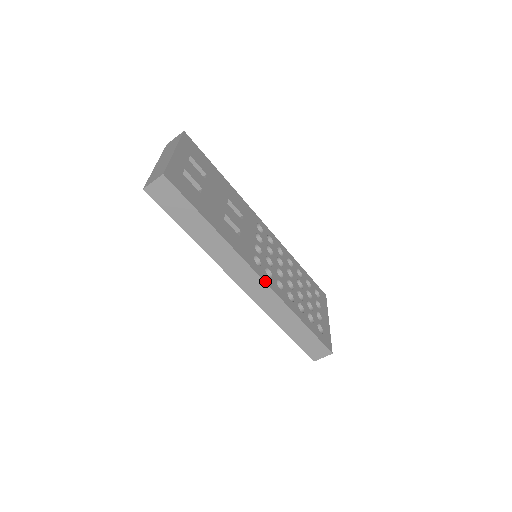
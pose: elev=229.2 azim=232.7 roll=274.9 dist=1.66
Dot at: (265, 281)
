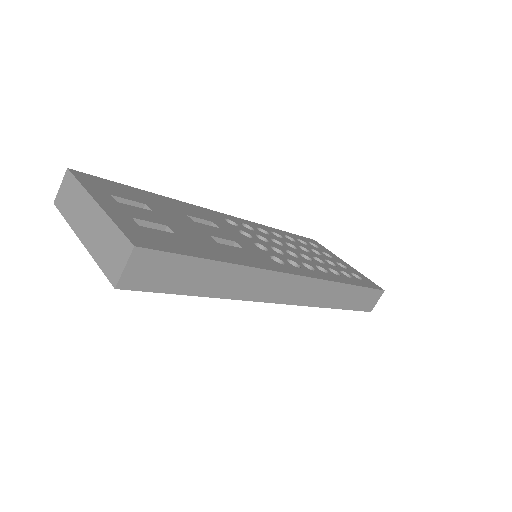
Dot at: (305, 276)
